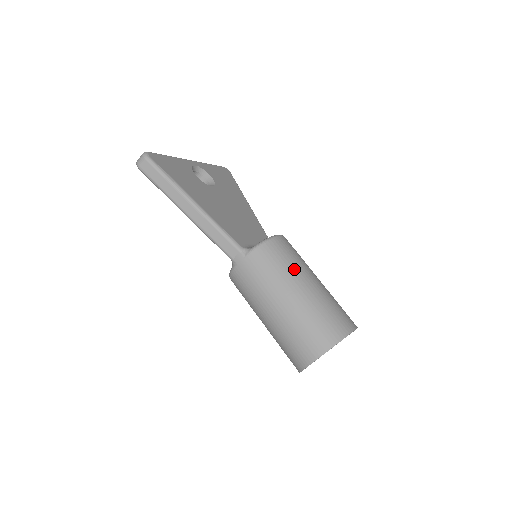
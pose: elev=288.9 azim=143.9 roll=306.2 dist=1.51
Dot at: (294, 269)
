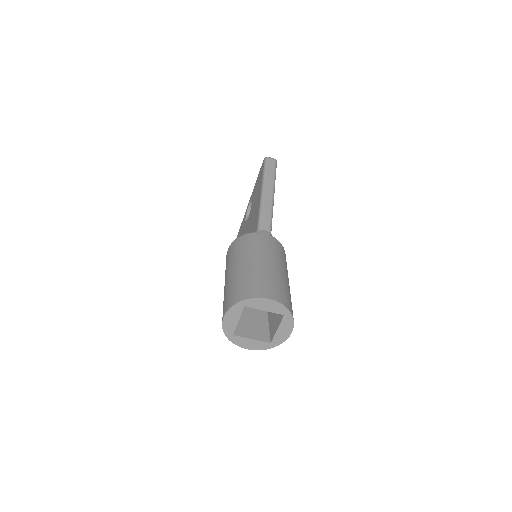
Dot at: occluded
